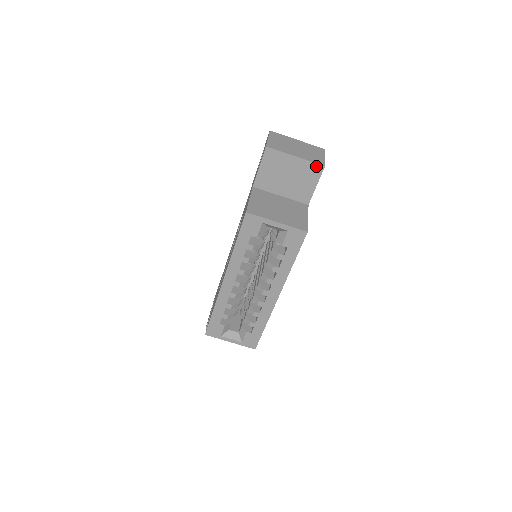
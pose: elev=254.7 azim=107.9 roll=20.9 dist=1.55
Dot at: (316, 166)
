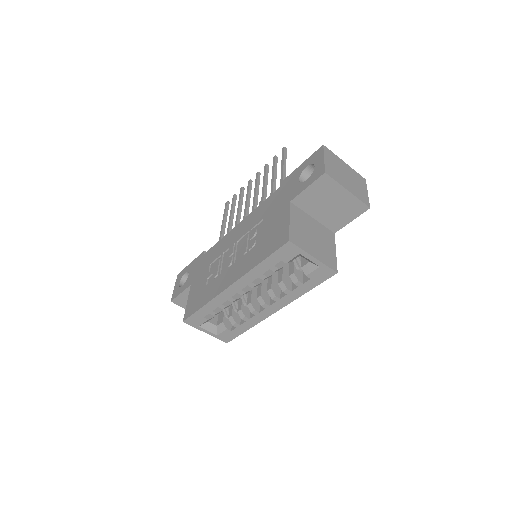
Dot at: (362, 205)
